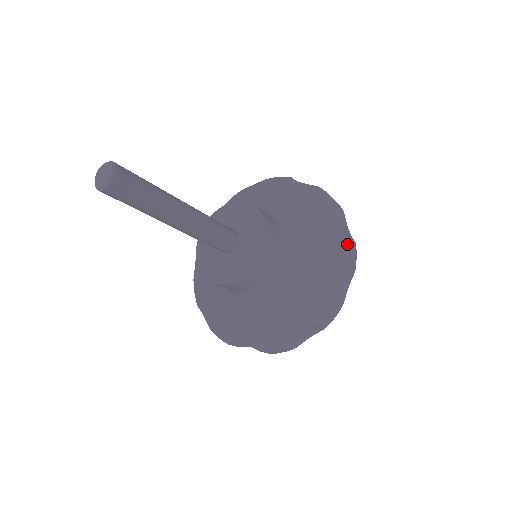
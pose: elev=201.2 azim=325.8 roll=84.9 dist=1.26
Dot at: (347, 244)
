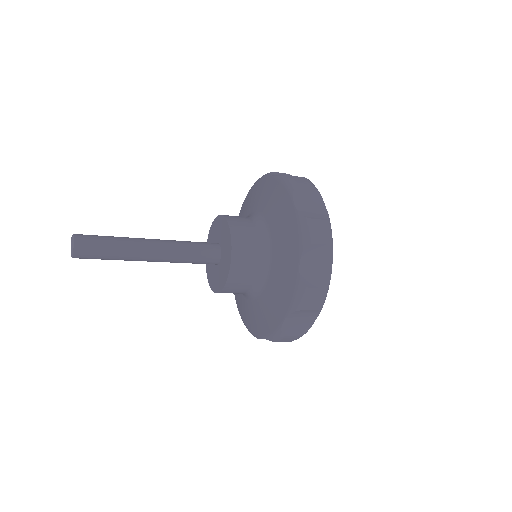
Dot at: (308, 227)
